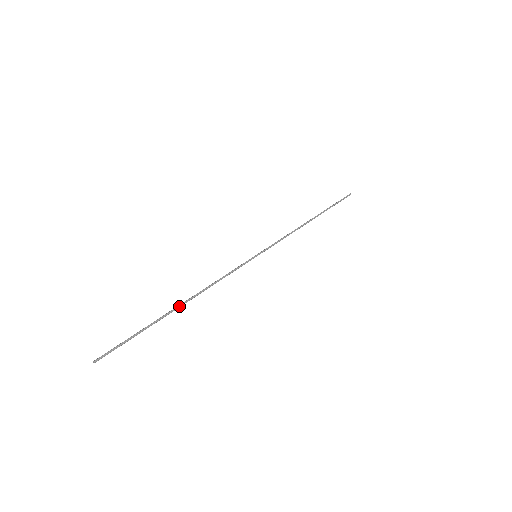
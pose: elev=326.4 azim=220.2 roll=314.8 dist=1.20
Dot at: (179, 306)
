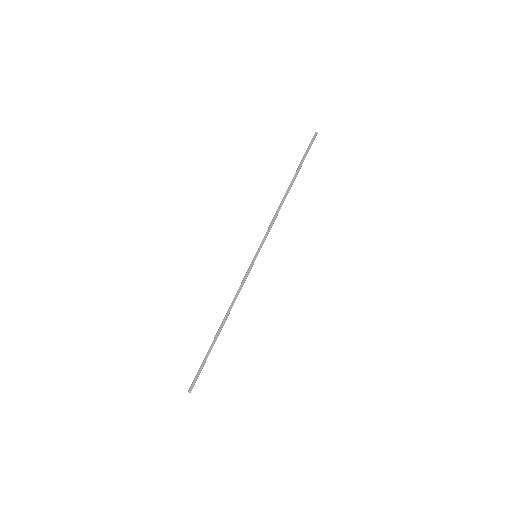
Dot at: occluded
